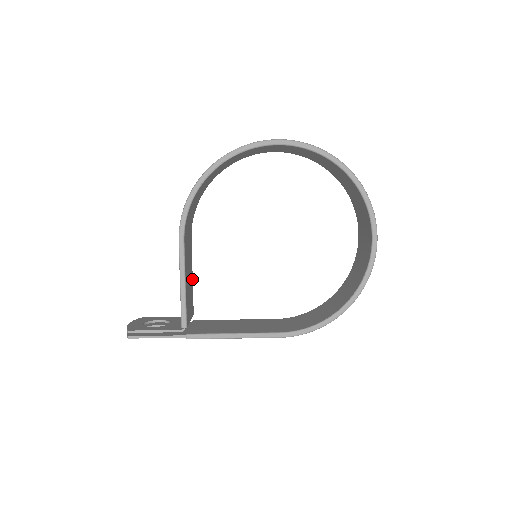
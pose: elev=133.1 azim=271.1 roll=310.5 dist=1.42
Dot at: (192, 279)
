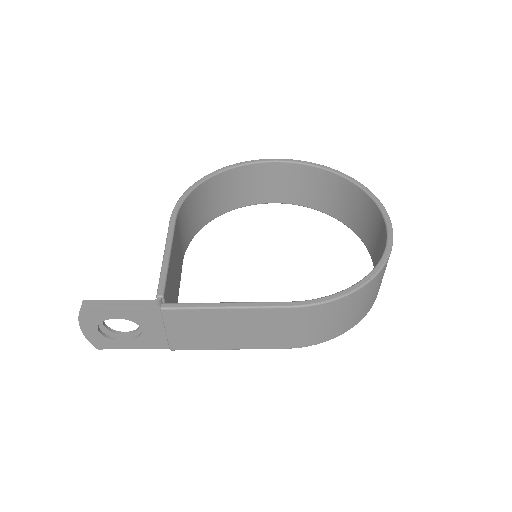
Dot at: (177, 298)
